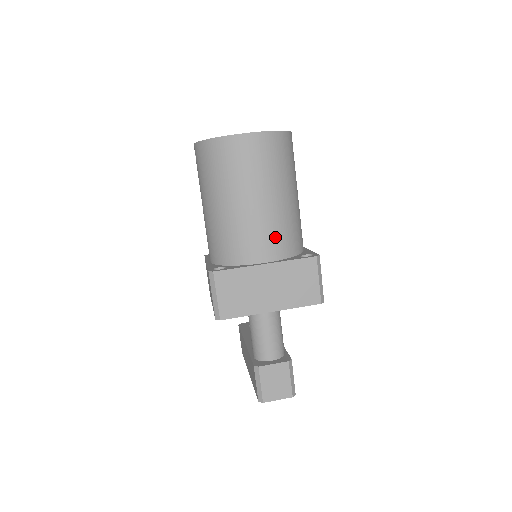
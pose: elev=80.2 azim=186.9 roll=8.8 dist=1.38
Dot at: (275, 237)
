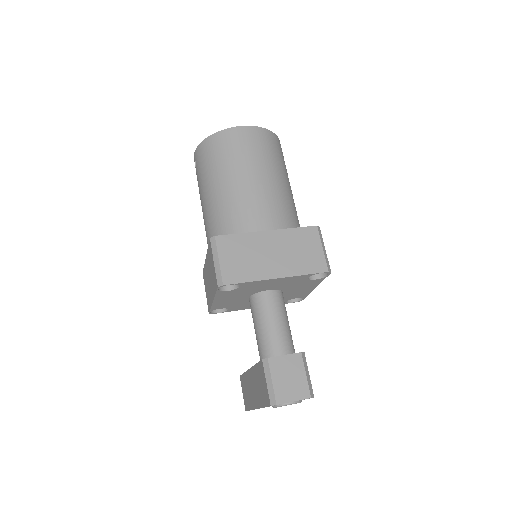
Dot at: (274, 210)
